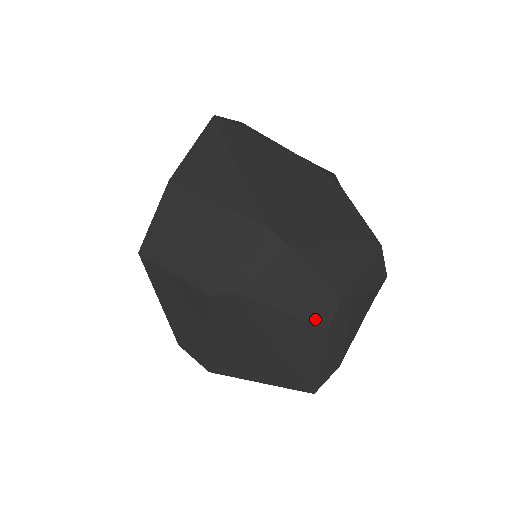
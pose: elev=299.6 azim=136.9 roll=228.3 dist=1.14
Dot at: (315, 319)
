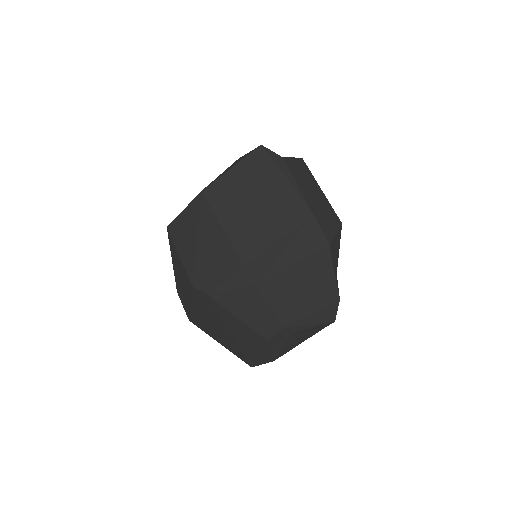
Dot at: (260, 331)
